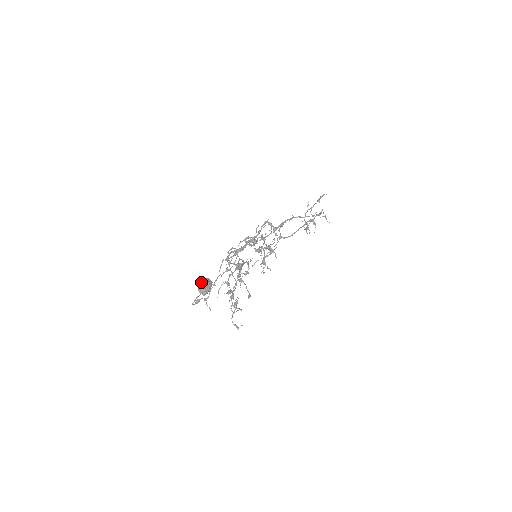
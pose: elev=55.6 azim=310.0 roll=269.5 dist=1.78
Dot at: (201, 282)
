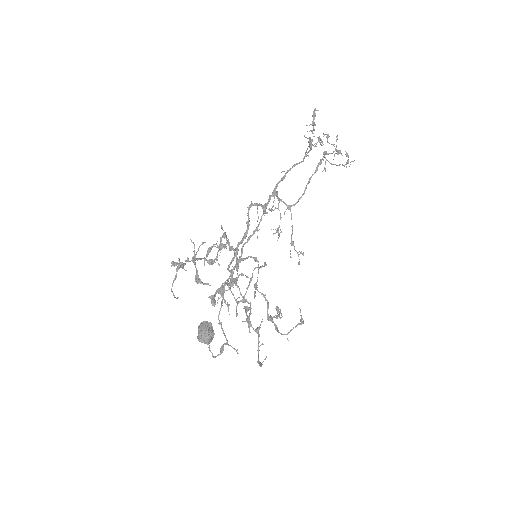
Dot at: (198, 331)
